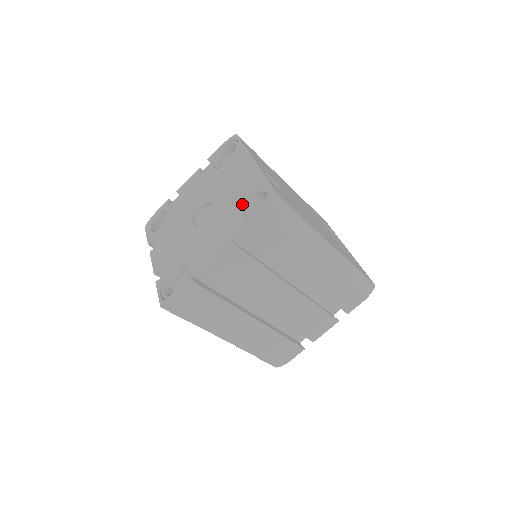
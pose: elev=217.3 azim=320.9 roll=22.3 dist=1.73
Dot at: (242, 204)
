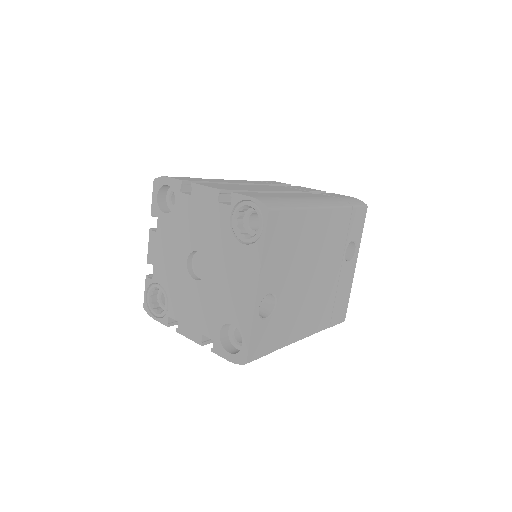
Dot at: (224, 320)
